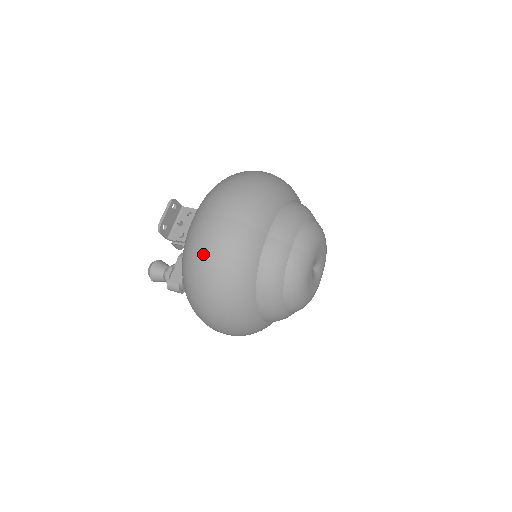
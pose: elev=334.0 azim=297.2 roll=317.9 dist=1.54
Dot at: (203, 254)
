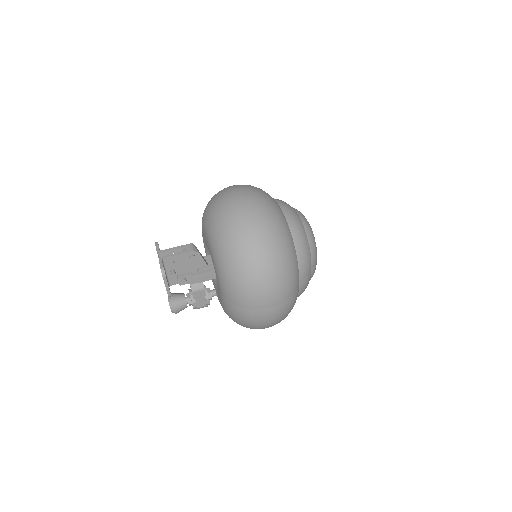
Dot at: (268, 325)
